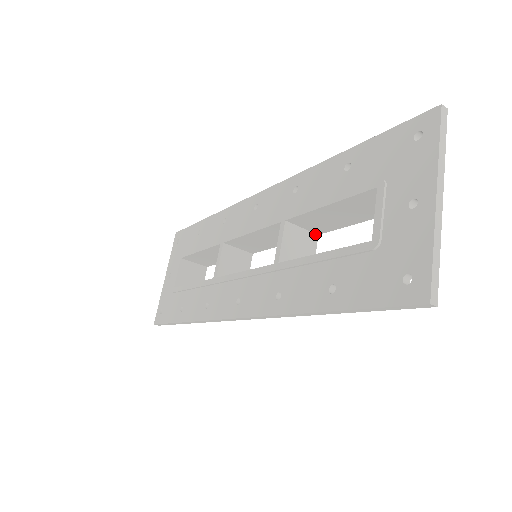
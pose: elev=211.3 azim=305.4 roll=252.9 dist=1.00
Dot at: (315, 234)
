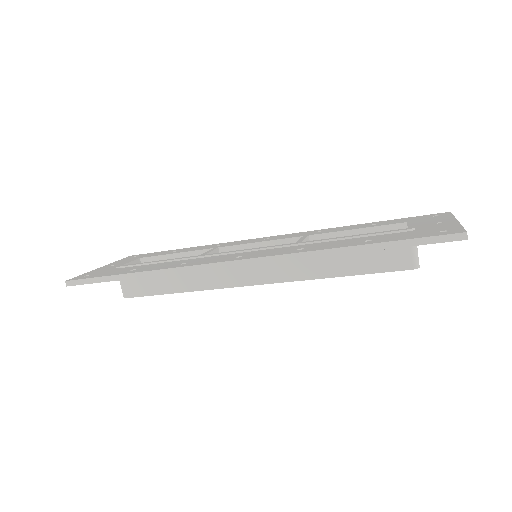
Dot at: occluded
